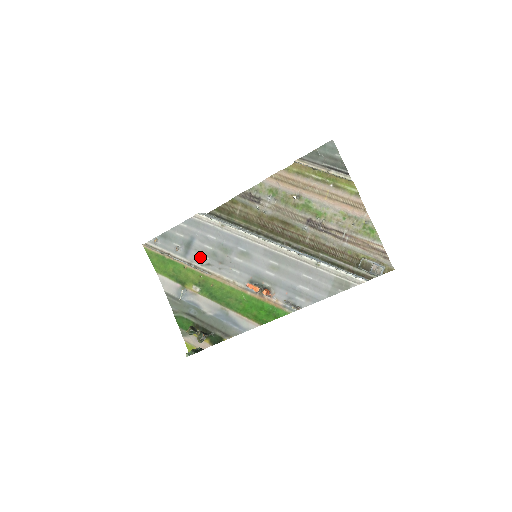
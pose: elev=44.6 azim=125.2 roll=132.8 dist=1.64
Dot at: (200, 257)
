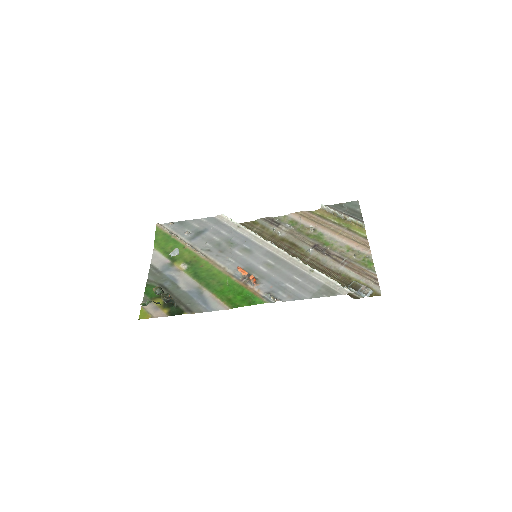
Dot at: (204, 243)
